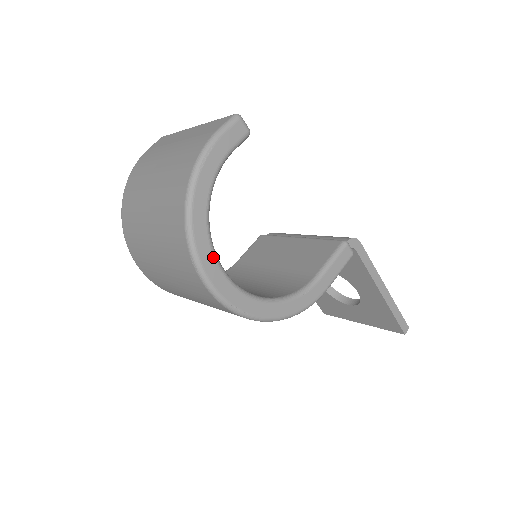
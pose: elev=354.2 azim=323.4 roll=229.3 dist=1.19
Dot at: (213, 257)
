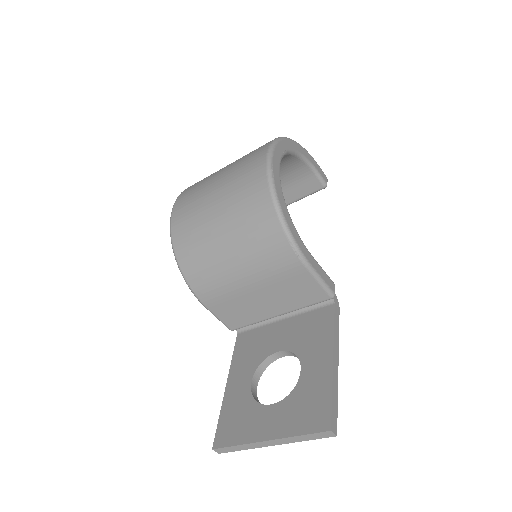
Dot at: (284, 151)
